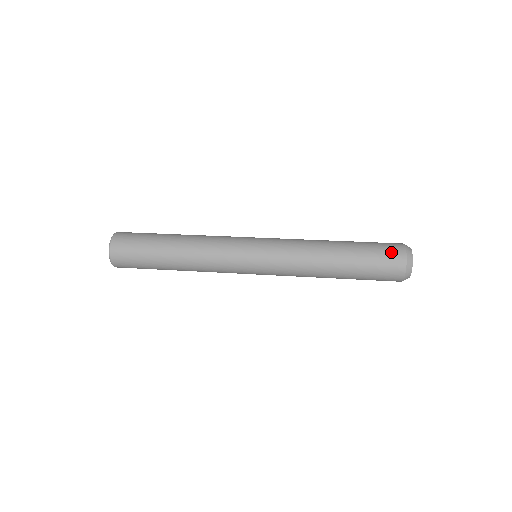
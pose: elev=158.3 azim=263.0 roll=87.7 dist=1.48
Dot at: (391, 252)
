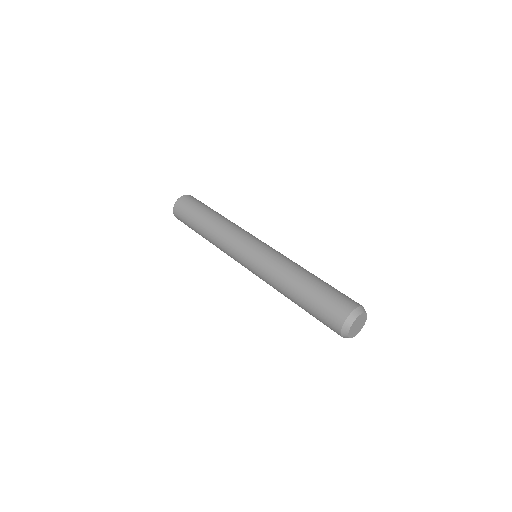
Dot at: (332, 315)
